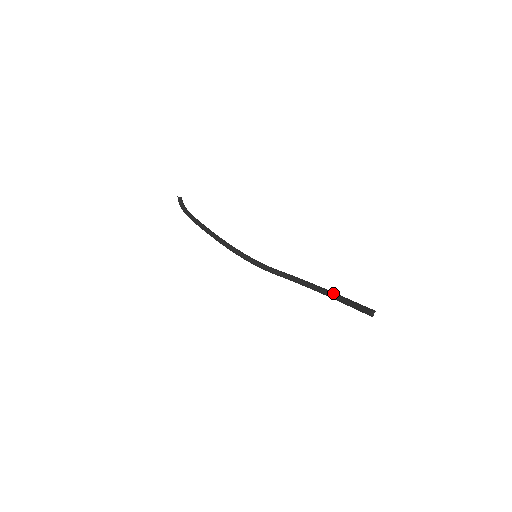
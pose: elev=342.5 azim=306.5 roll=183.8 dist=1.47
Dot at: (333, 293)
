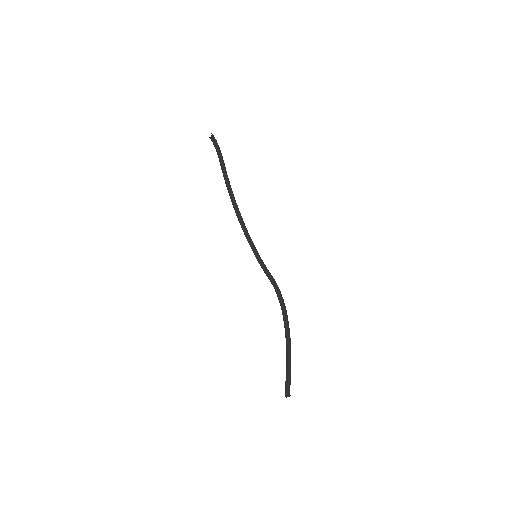
Dot at: (286, 342)
